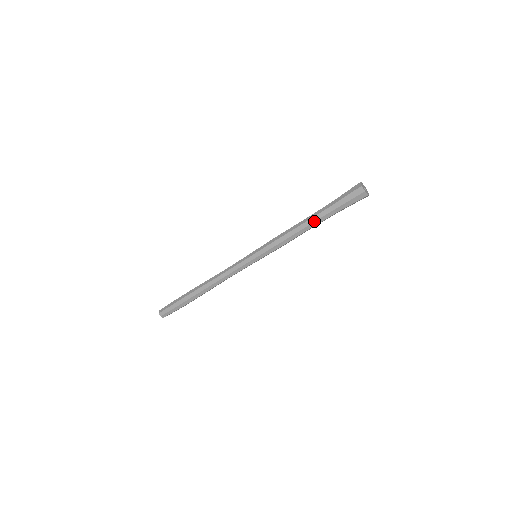
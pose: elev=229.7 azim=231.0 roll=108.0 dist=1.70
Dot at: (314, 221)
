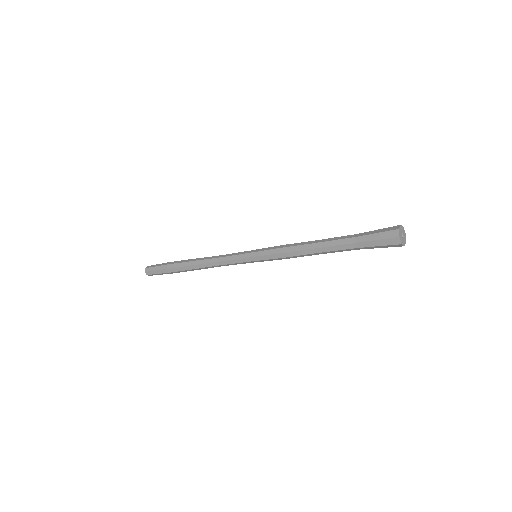
Dot at: (330, 251)
